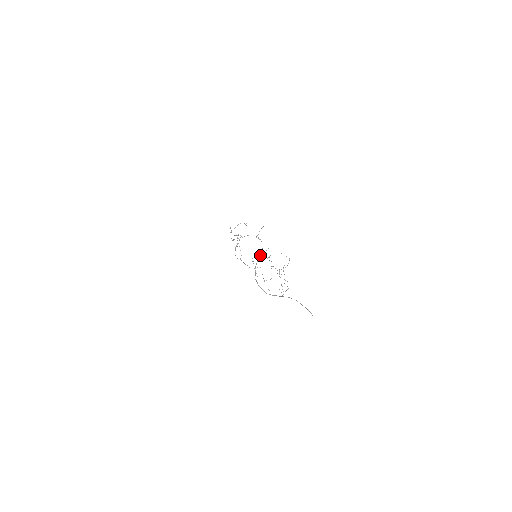
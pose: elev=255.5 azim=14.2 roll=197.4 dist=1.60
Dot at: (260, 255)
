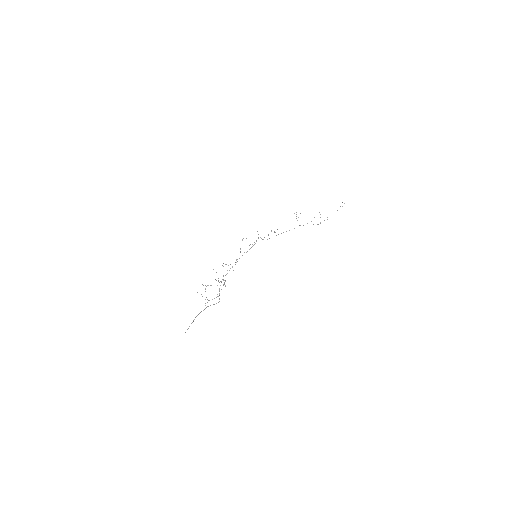
Dot at: (236, 260)
